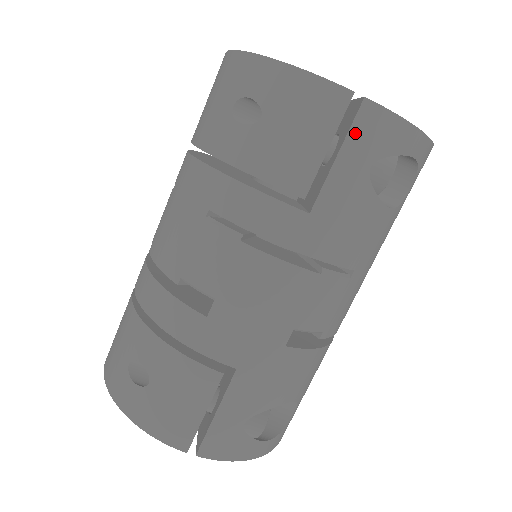
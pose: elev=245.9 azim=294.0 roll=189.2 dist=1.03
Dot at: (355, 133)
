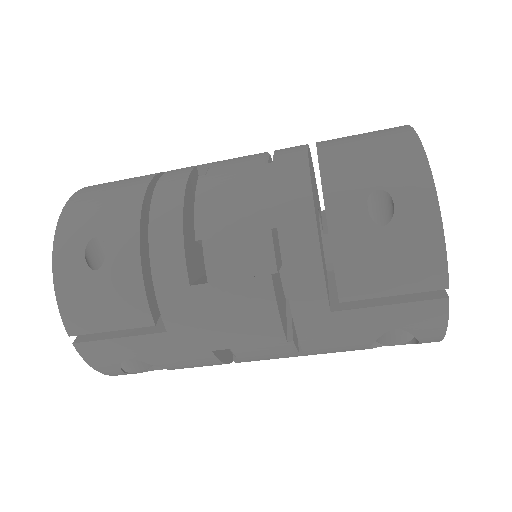
Dot at: (416, 306)
